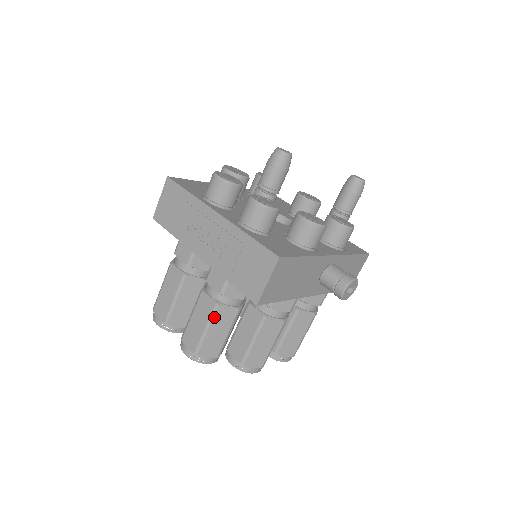
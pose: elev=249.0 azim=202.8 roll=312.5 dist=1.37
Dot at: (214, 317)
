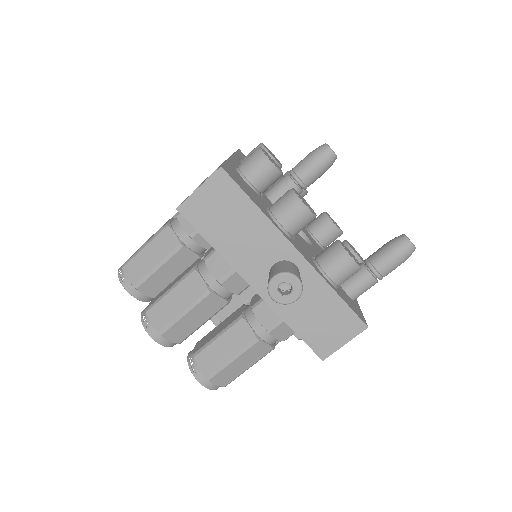
Dot at: (157, 236)
